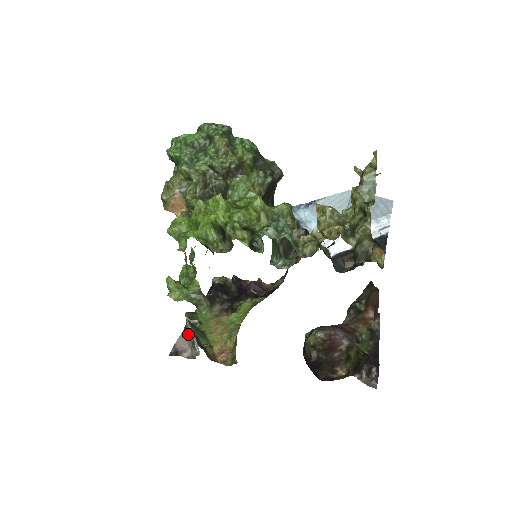
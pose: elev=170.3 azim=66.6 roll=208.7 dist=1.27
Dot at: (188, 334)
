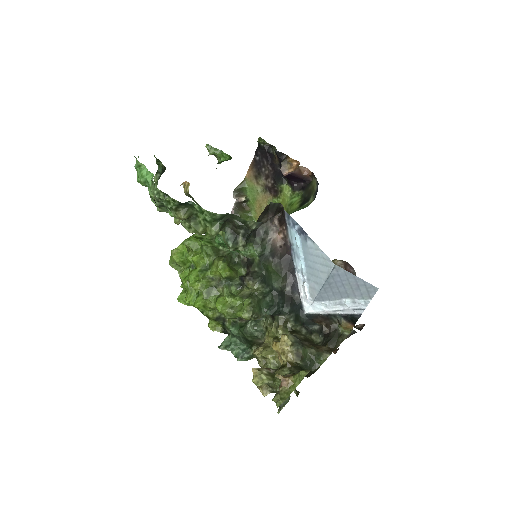
Dot at: occluded
